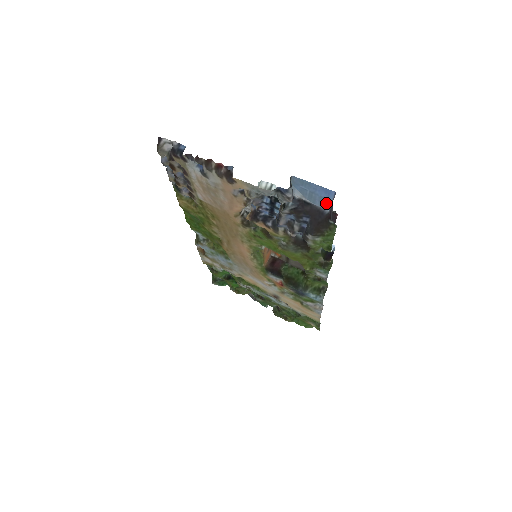
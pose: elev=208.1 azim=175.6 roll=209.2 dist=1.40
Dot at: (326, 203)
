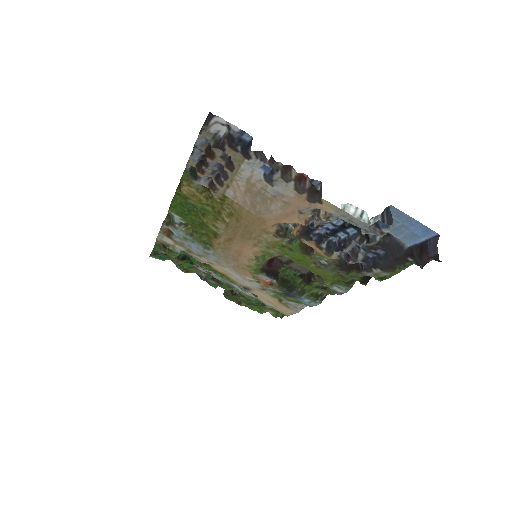
Dot at: (413, 239)
